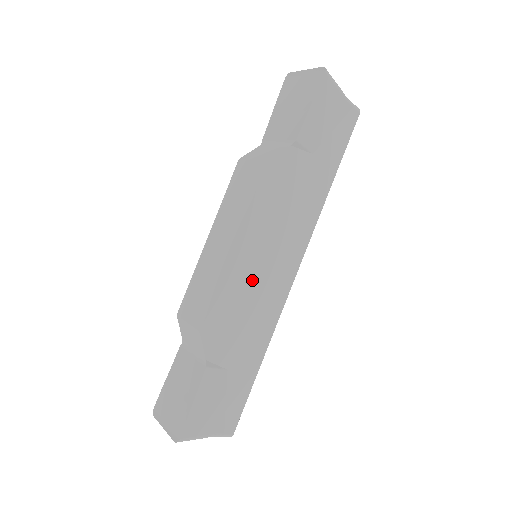
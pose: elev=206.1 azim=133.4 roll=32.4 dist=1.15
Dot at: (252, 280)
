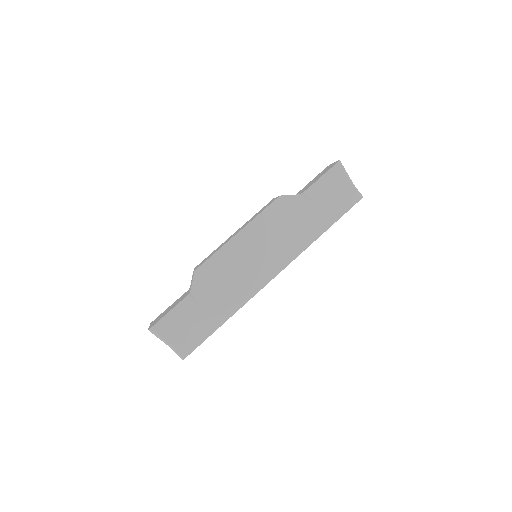
Dot at: (241, 261)
